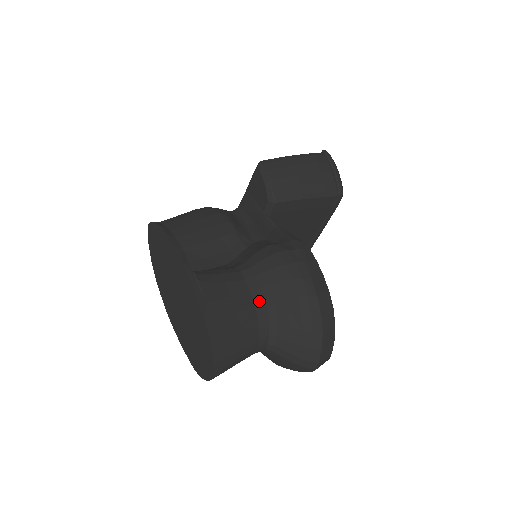
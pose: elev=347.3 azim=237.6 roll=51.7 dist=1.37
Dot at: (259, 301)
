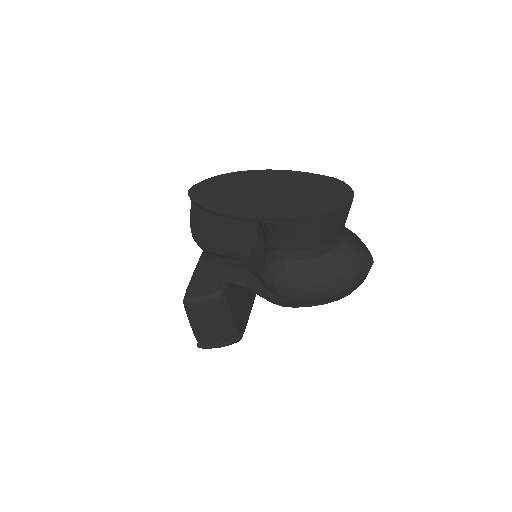
Dot at: occluded
